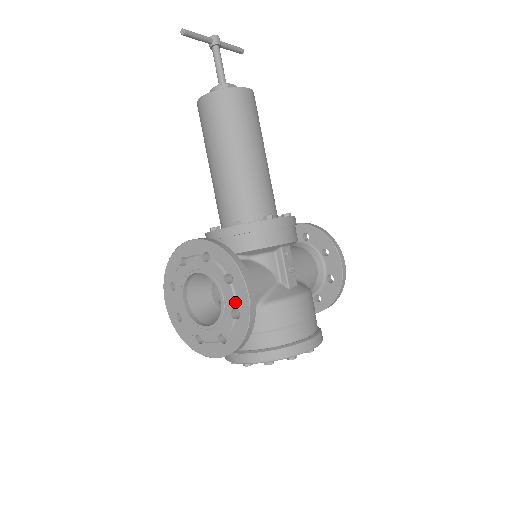
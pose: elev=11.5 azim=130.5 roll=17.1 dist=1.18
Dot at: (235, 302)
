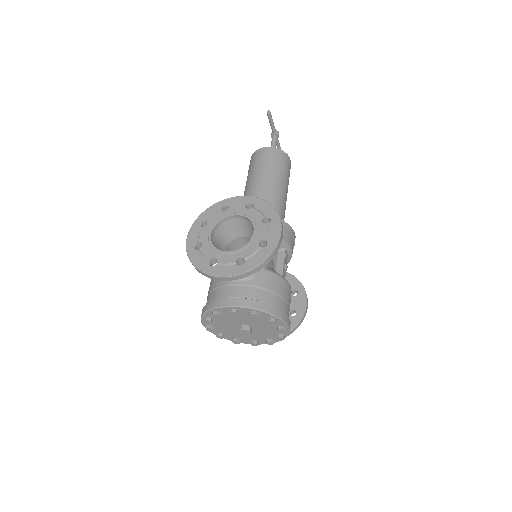
Dot at: (266, 235)
